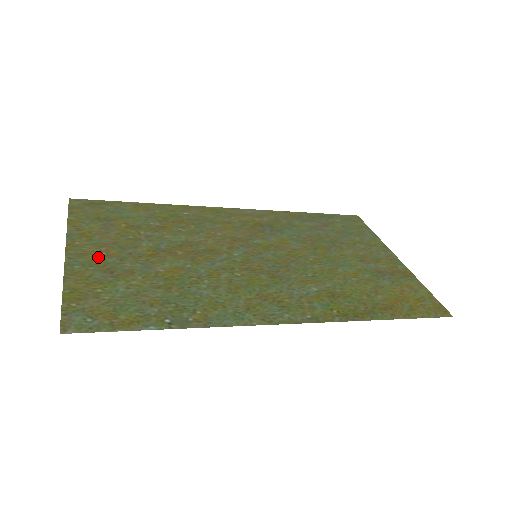
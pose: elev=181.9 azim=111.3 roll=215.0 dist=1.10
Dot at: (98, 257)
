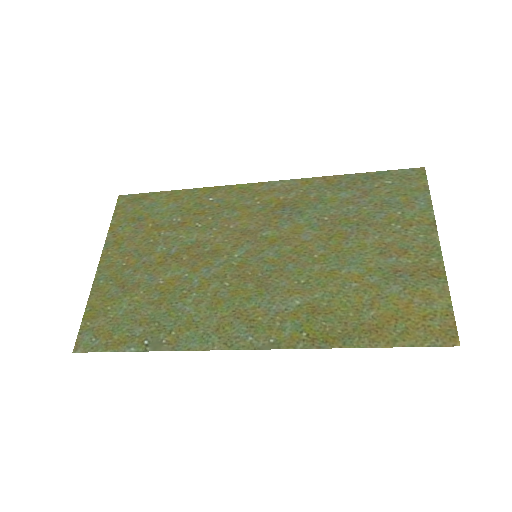
Dot at: (119, 269)
